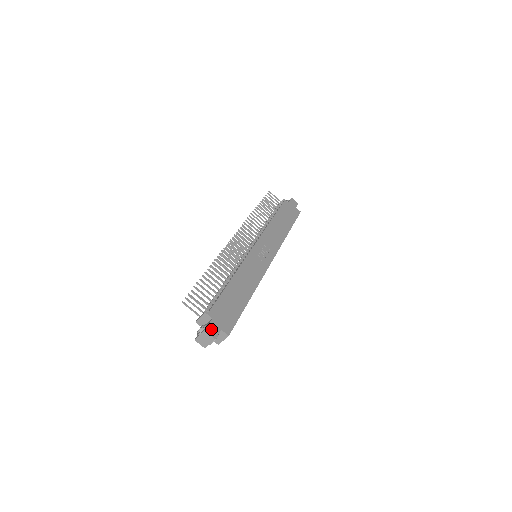
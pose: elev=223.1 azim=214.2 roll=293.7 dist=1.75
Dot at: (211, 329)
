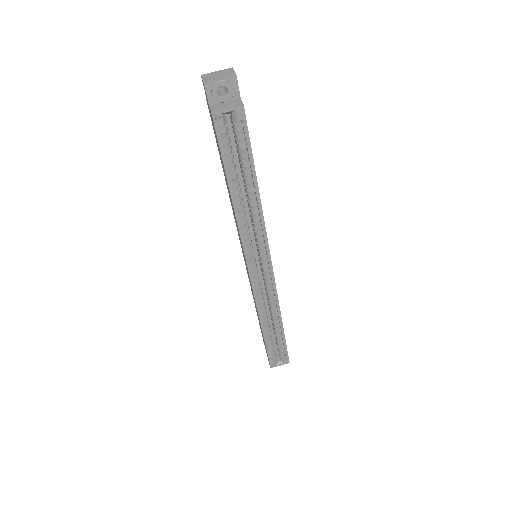
Dot at: occluded
